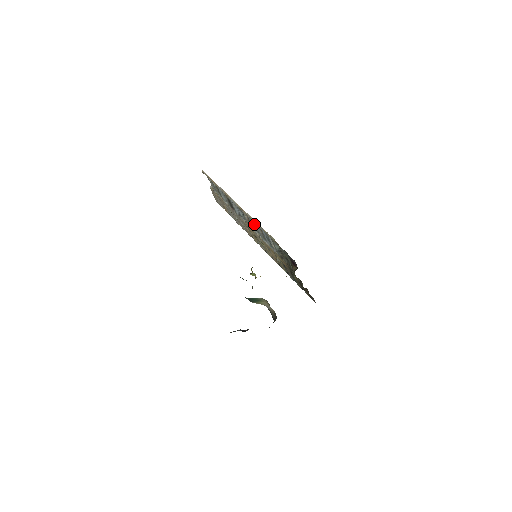
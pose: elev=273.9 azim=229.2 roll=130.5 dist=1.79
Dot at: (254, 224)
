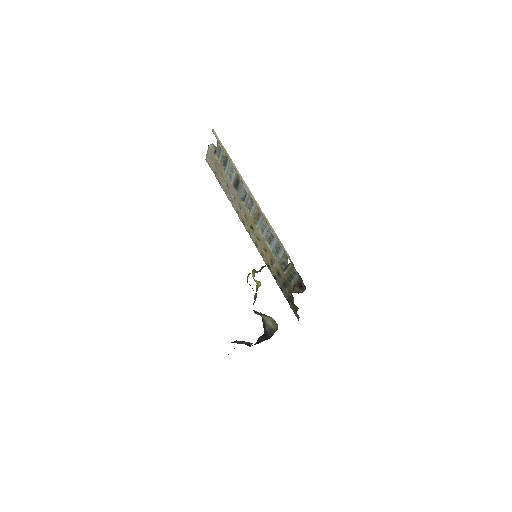
Dot at: (264, 224)
